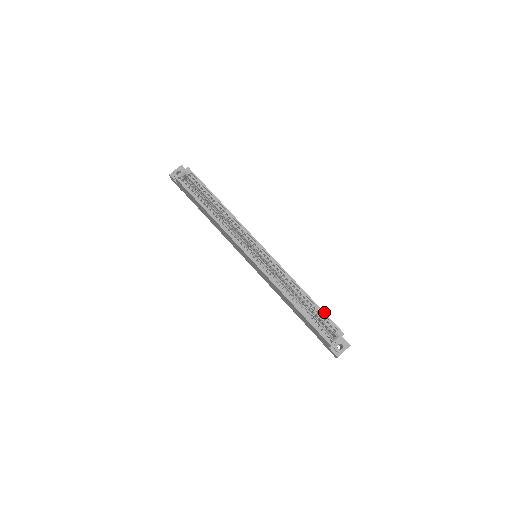
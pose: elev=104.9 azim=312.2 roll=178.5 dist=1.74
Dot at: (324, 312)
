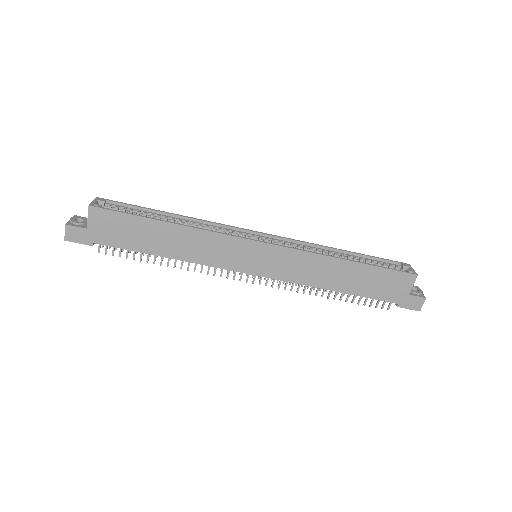
Dot at: occluded
